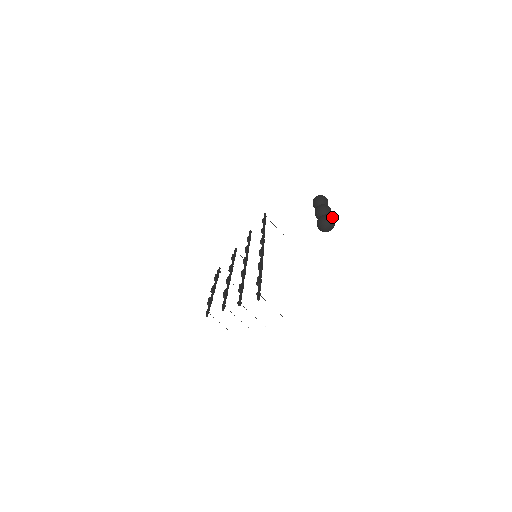
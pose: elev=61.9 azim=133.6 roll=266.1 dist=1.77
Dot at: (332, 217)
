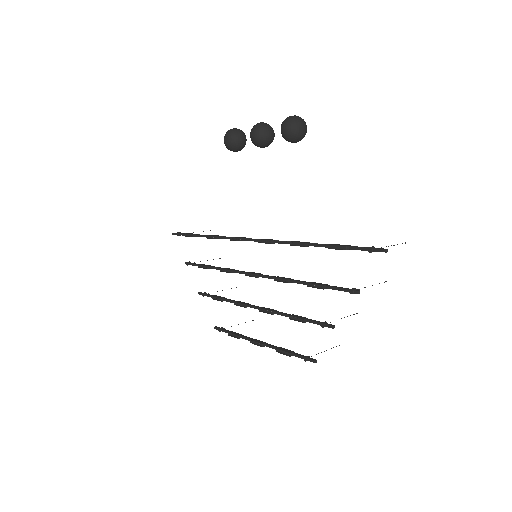
Dot at: (293, 116)
